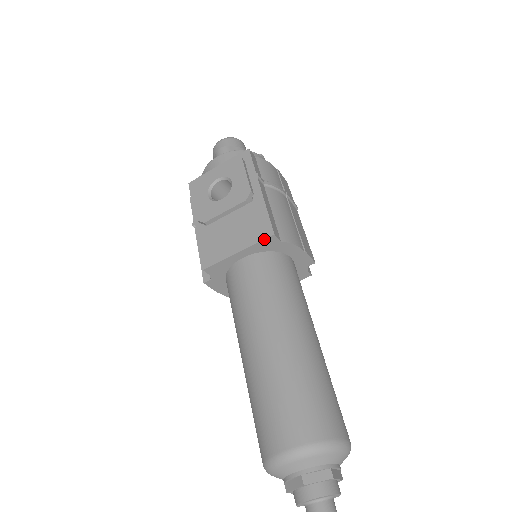
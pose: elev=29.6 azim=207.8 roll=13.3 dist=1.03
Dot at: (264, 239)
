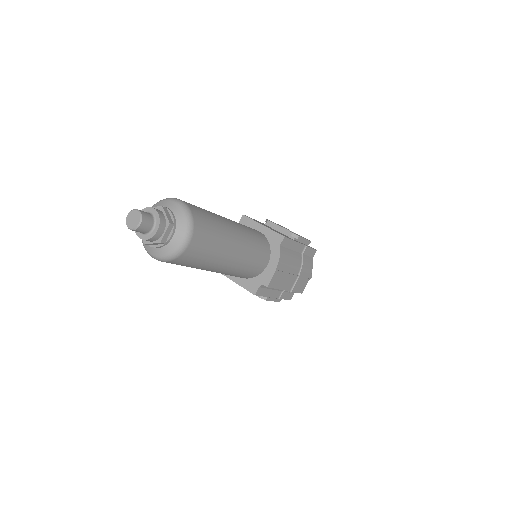
Dot at: (279, 233)
